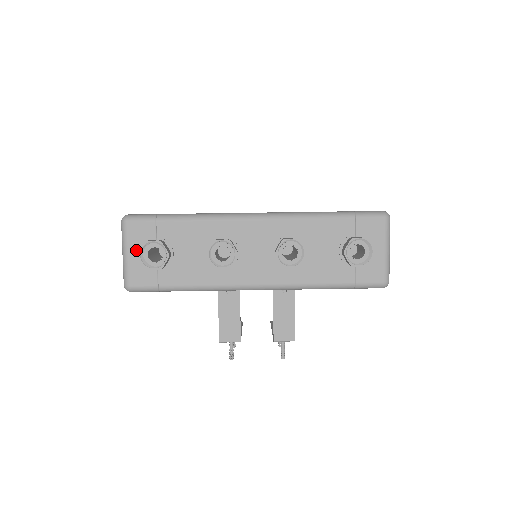
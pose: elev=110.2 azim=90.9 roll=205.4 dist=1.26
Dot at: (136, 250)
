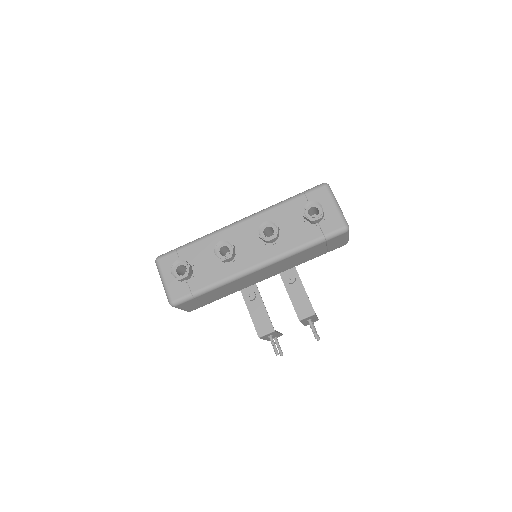
Dot at: (170, 275)
